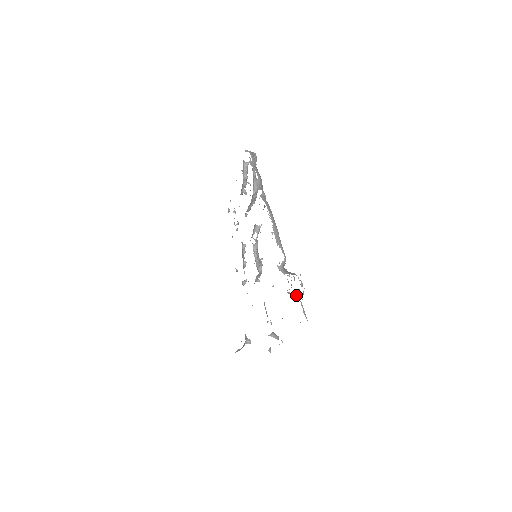
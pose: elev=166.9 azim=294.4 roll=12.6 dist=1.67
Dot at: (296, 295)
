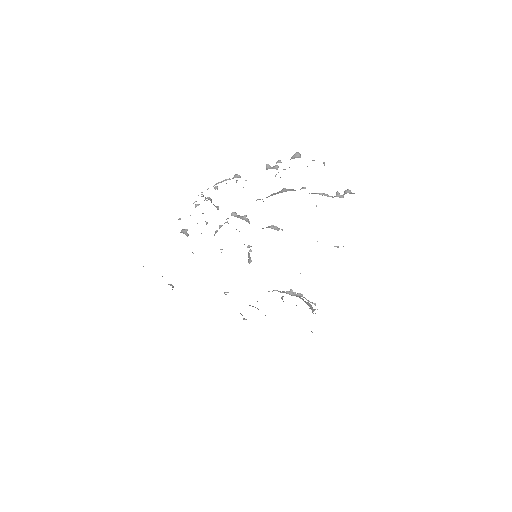
Dot at: occluded
